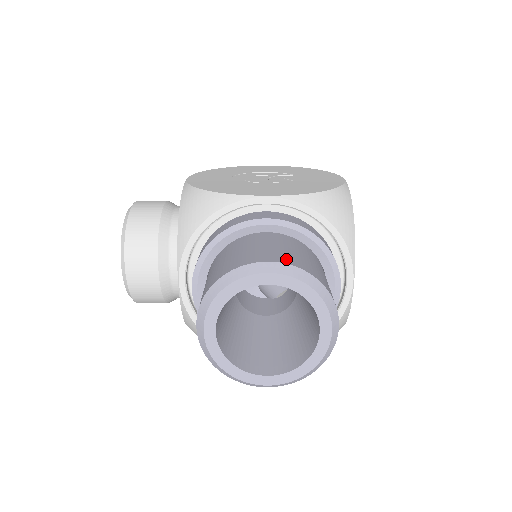
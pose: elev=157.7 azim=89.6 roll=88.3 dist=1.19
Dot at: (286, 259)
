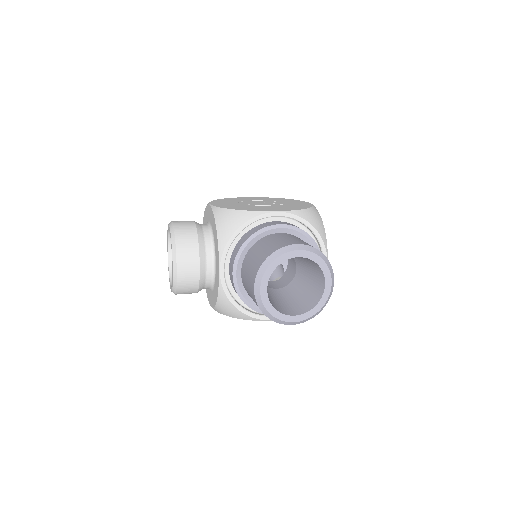
Dot at: (304, 243)
